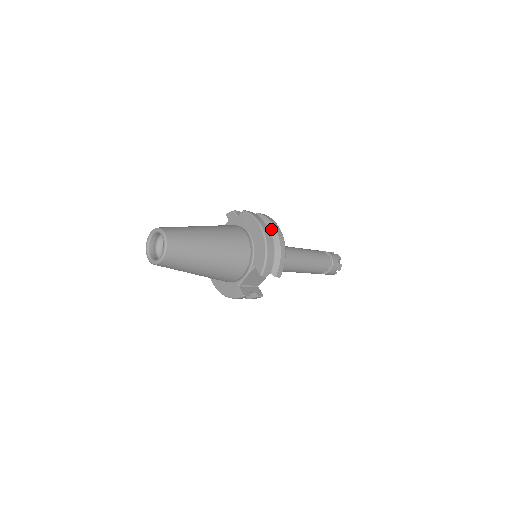
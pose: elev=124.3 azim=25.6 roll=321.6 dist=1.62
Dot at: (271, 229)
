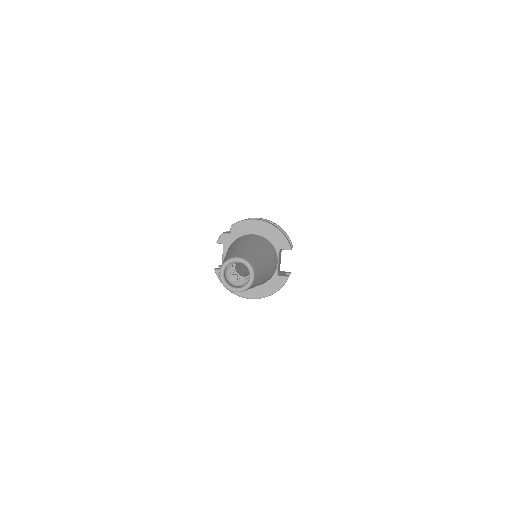
Dot at: occluded
